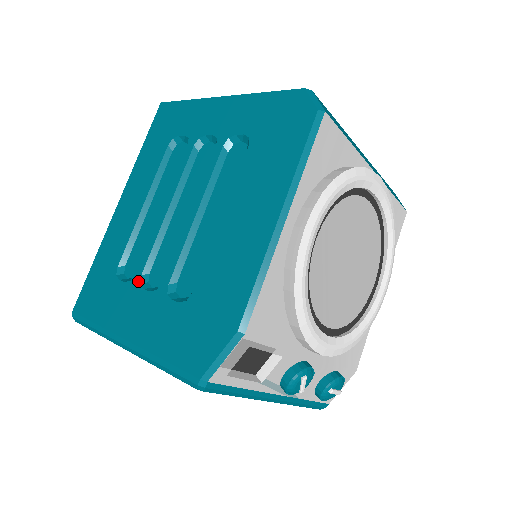
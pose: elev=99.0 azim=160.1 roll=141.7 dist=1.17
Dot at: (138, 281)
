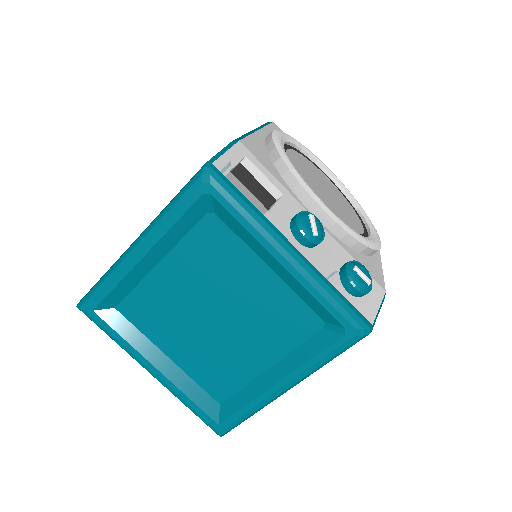
Dot at: occluded
